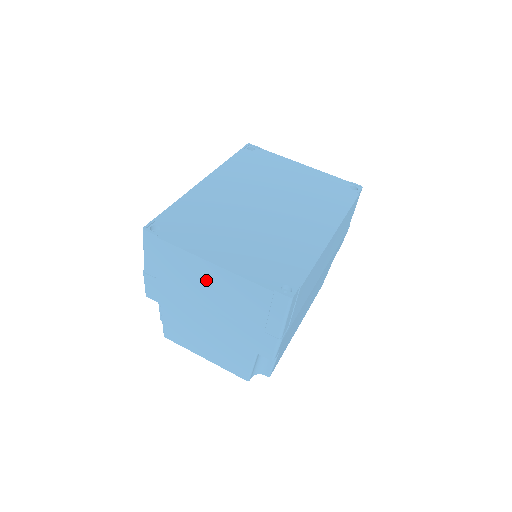
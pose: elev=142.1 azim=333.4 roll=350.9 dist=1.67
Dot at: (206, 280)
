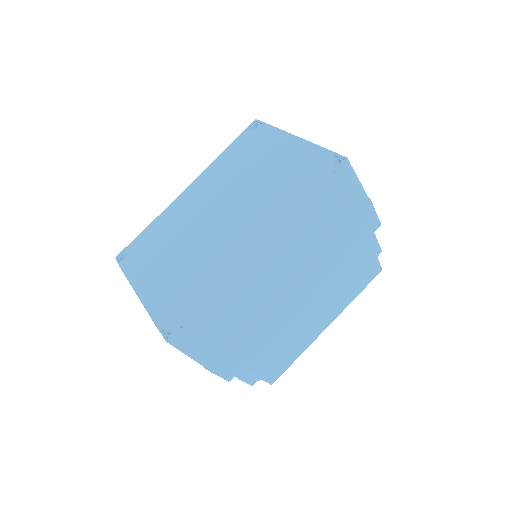
Dot at: occluded
